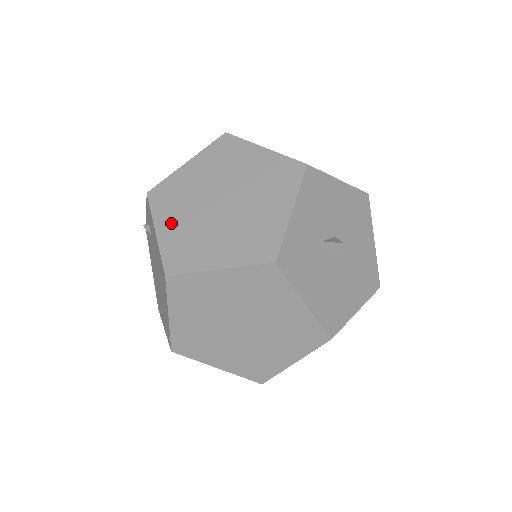
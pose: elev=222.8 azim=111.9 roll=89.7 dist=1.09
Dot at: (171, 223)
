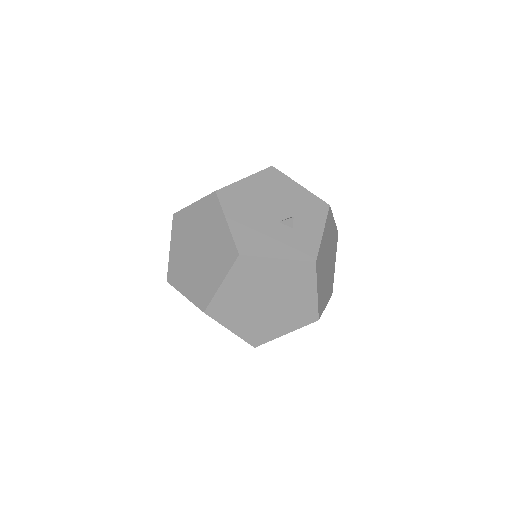
Dot at: occluded
